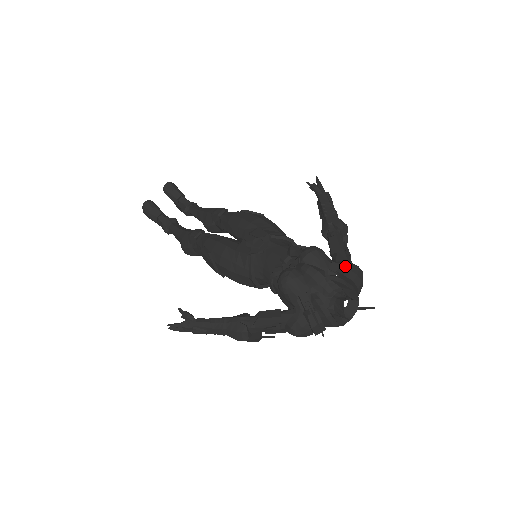
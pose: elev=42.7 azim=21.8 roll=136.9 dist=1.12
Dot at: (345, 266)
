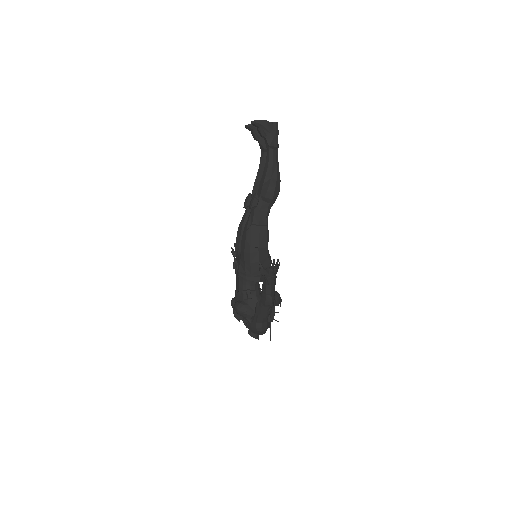
Dot at: (251, 324)
